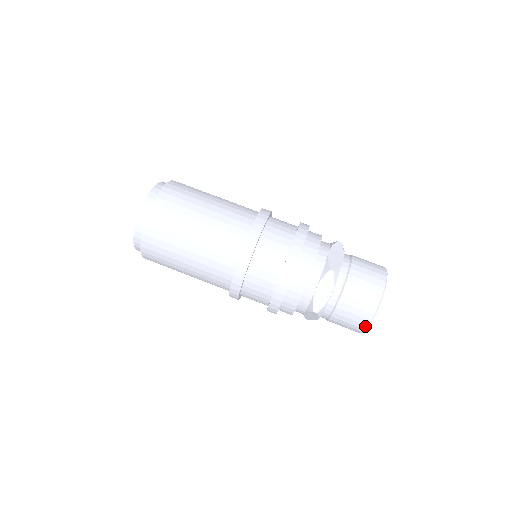
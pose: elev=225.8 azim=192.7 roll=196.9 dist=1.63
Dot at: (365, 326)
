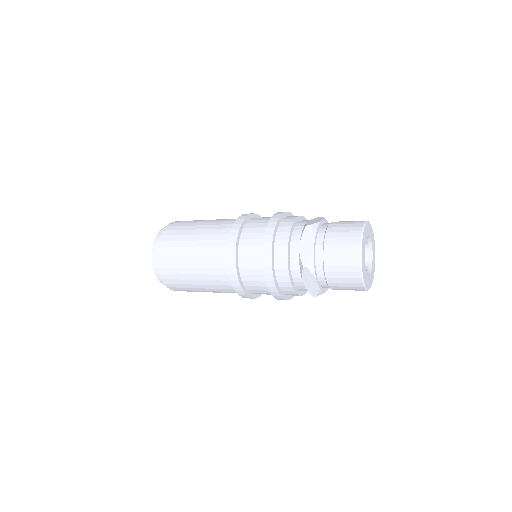
Dot at: (358, 267)
